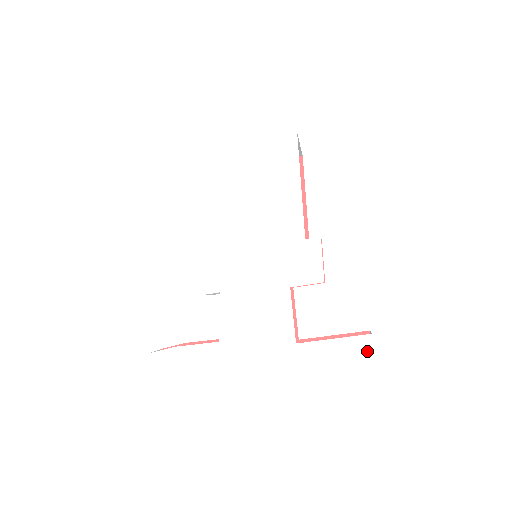
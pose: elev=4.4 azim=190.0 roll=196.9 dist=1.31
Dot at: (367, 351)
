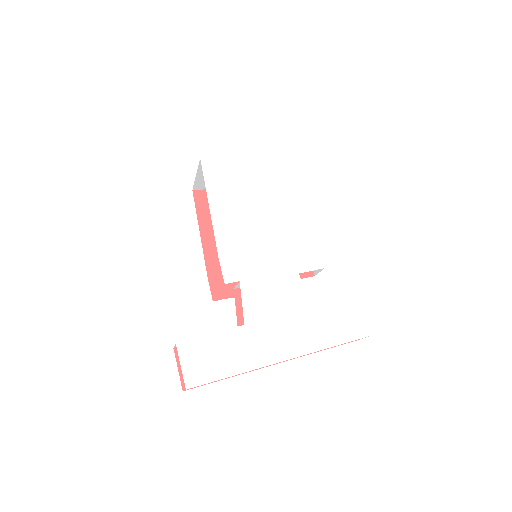
Dot at: (365, 320)
